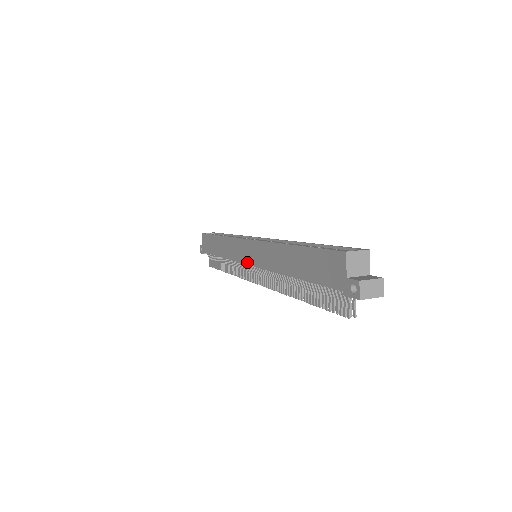
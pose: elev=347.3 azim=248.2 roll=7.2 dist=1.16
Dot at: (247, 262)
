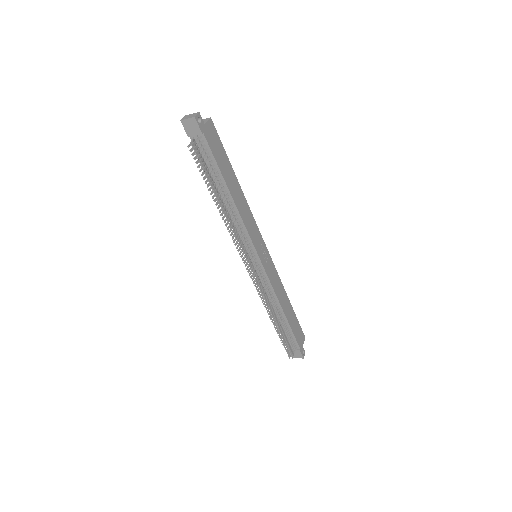
Dot at: occluded
